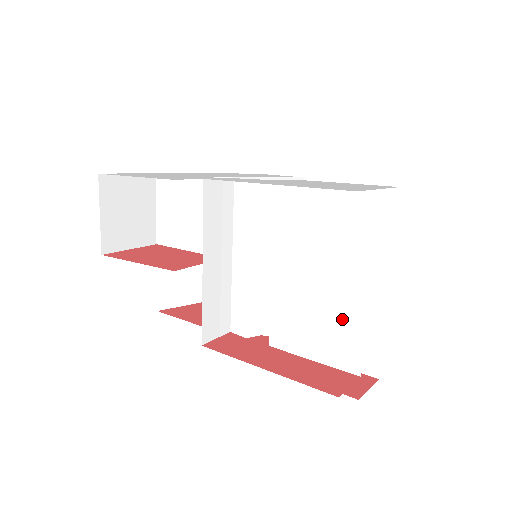
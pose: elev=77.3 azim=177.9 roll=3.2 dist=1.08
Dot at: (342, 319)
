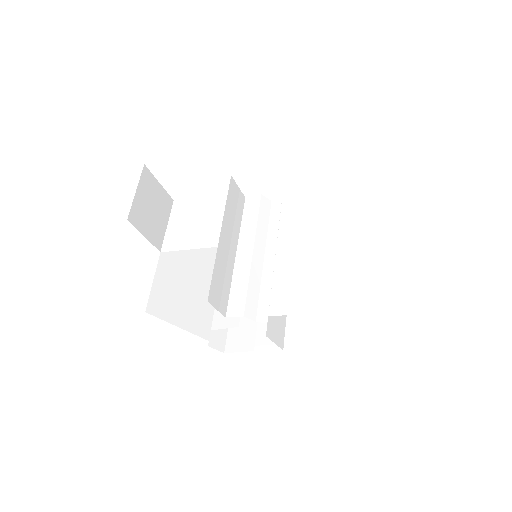
Dot at: (341, 271)
